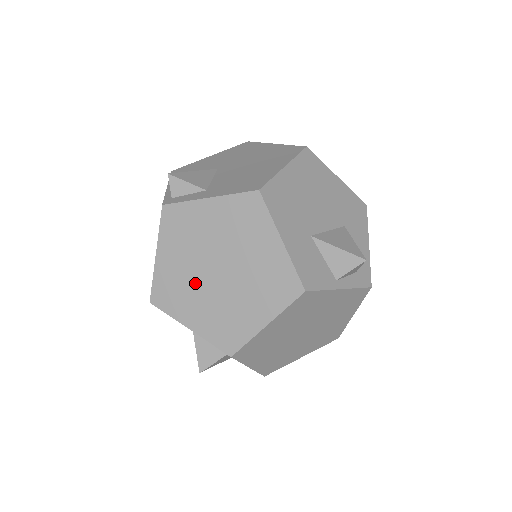
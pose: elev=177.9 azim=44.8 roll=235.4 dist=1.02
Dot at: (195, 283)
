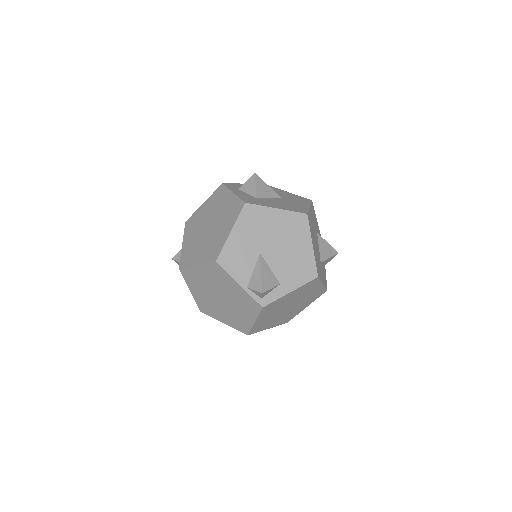
Dot at: (275, 317)
